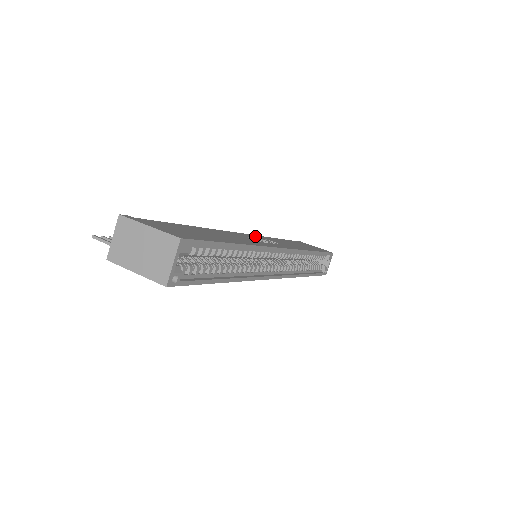
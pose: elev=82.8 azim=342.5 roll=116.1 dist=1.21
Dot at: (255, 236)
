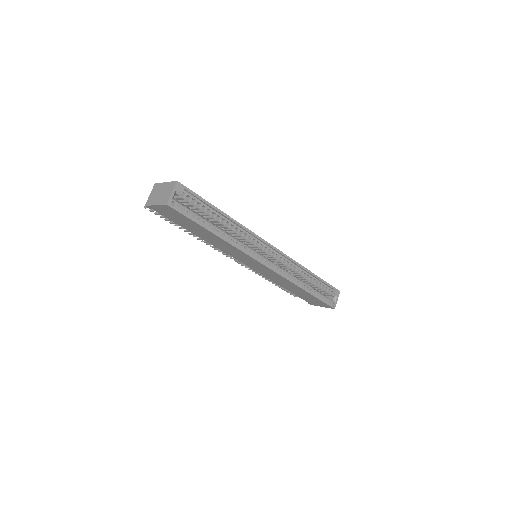
Dot at: occluded
